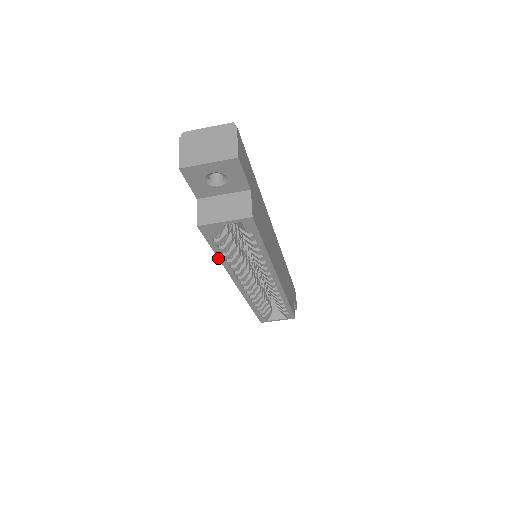
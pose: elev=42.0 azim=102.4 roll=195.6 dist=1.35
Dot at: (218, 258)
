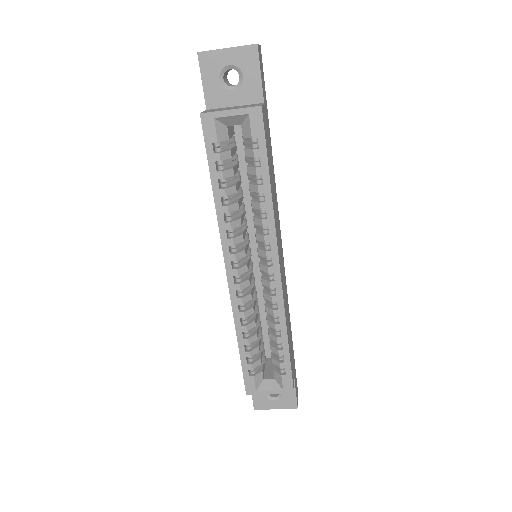
Dot at: (213, 194)
